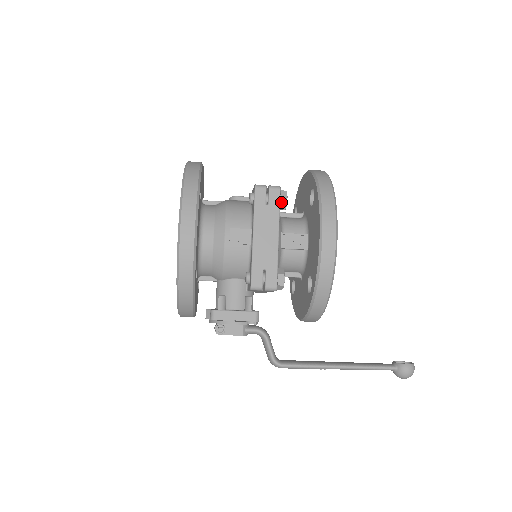
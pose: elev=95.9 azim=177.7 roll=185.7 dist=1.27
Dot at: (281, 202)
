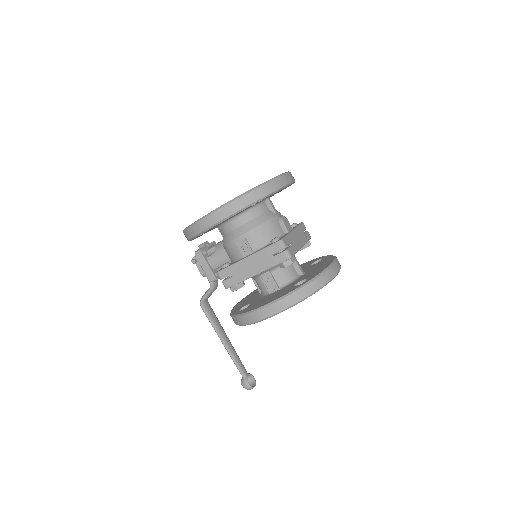
Dot at: (282, 264)
